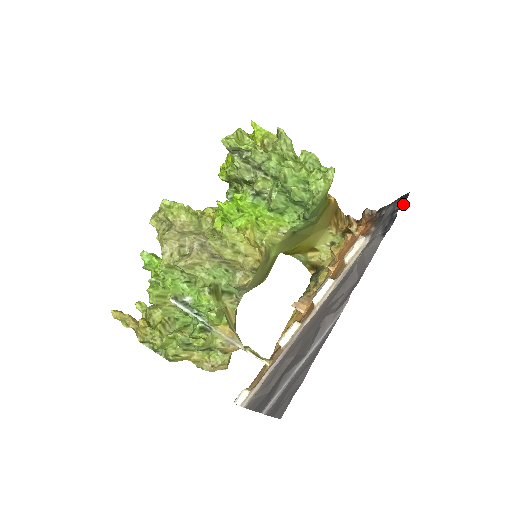
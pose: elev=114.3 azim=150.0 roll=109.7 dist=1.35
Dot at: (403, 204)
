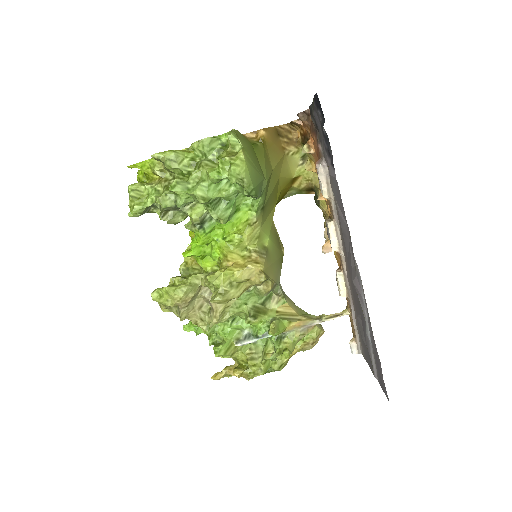
Dot at: (322, 113)
